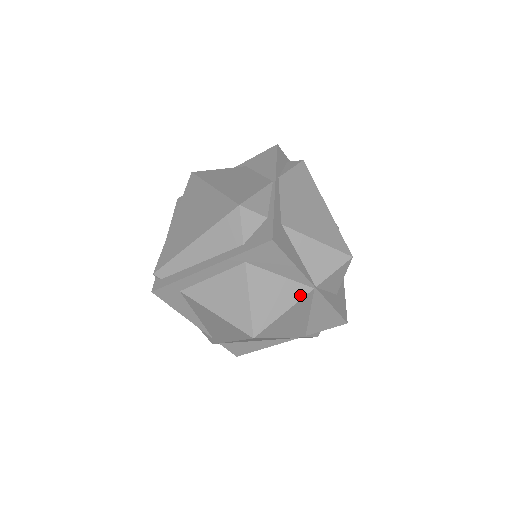
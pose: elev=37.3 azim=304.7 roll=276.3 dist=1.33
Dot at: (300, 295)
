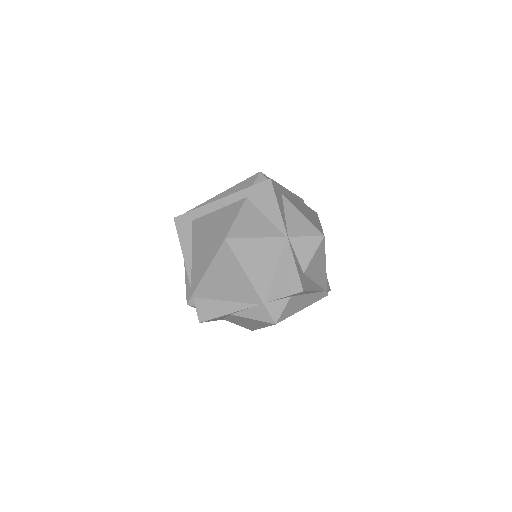
Dot at: (274, 234)
